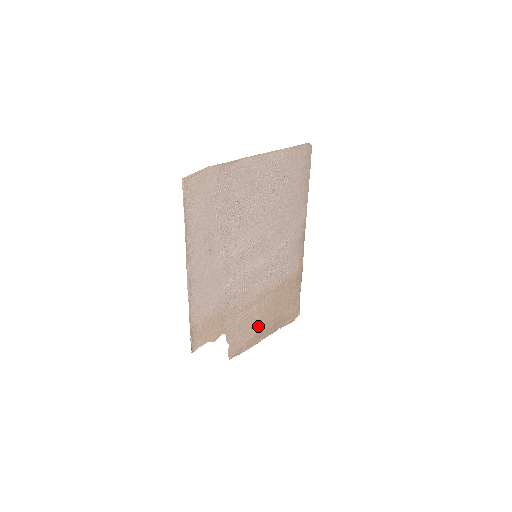
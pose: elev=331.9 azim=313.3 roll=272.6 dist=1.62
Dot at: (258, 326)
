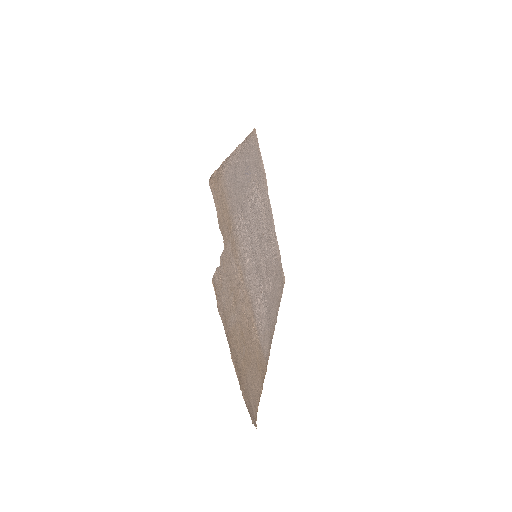
Dot at: (235, 325)
